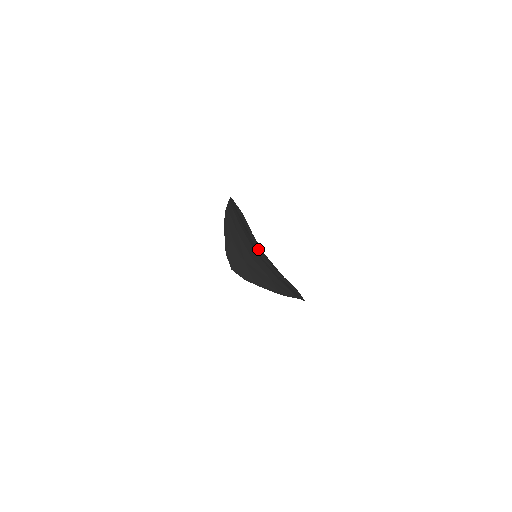
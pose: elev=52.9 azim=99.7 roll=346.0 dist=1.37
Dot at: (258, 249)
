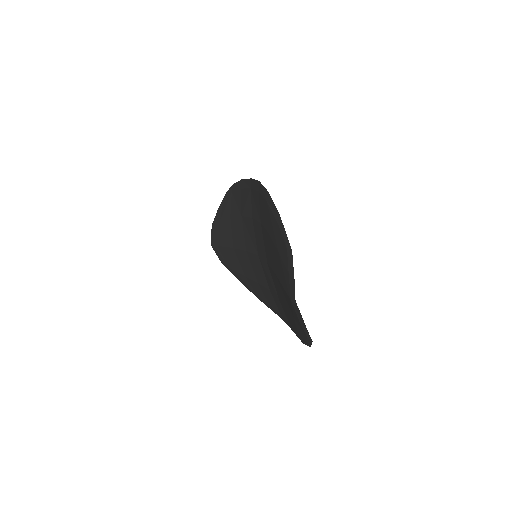
Dot at: occluded
